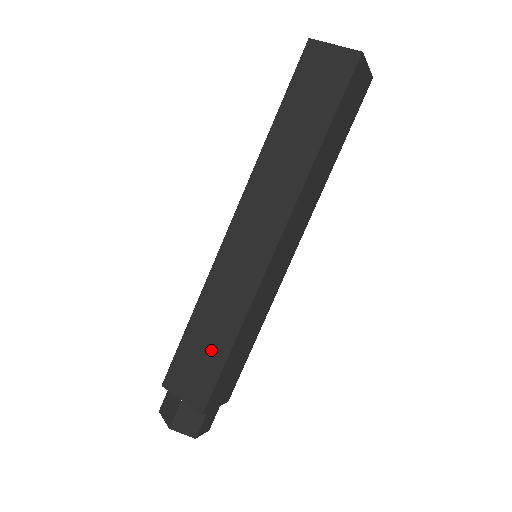
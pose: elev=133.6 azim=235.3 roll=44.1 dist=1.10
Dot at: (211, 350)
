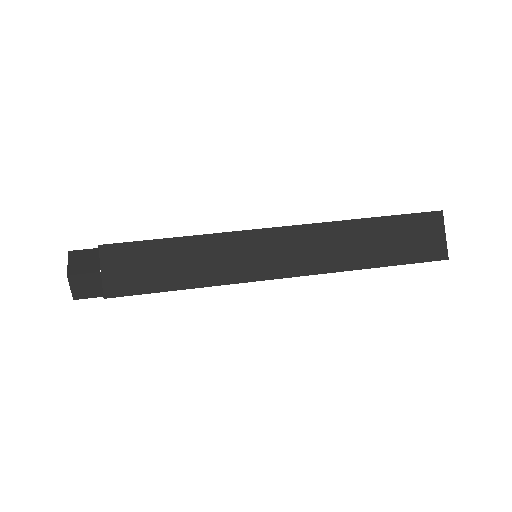
Dot at: (164, 273)
